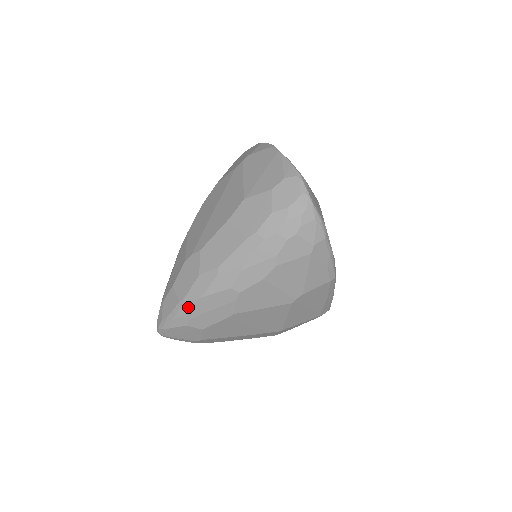
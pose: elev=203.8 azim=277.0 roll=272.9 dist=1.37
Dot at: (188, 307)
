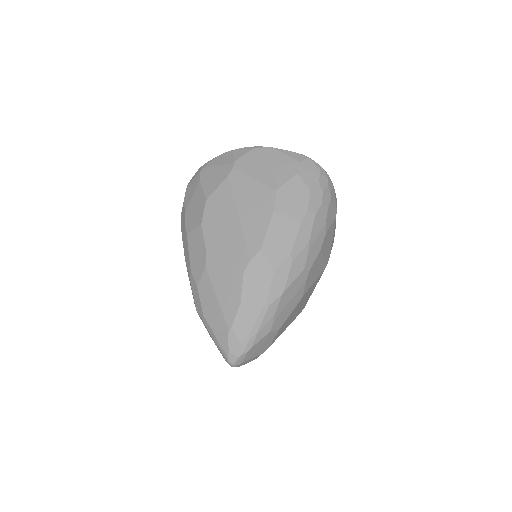
Dot at: (272, 309)
